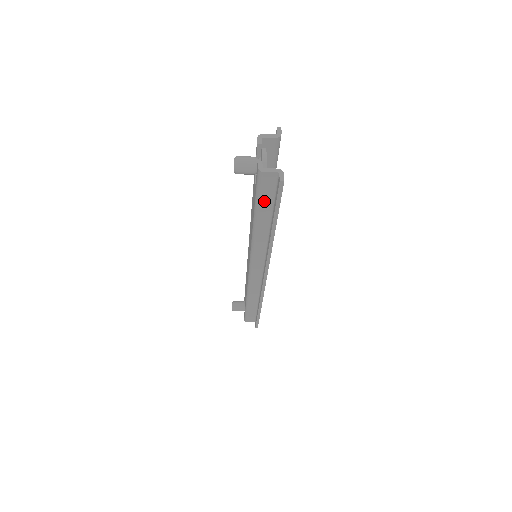
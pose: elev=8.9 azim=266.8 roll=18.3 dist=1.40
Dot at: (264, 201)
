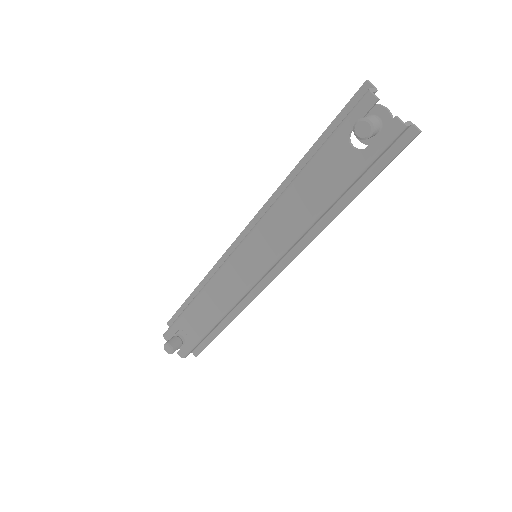
Dot at: (370, 166)
